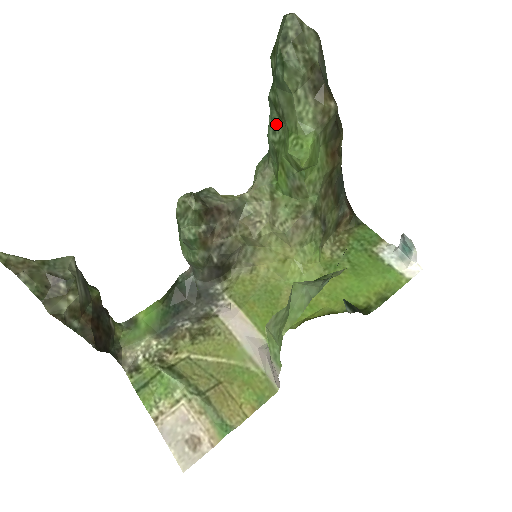
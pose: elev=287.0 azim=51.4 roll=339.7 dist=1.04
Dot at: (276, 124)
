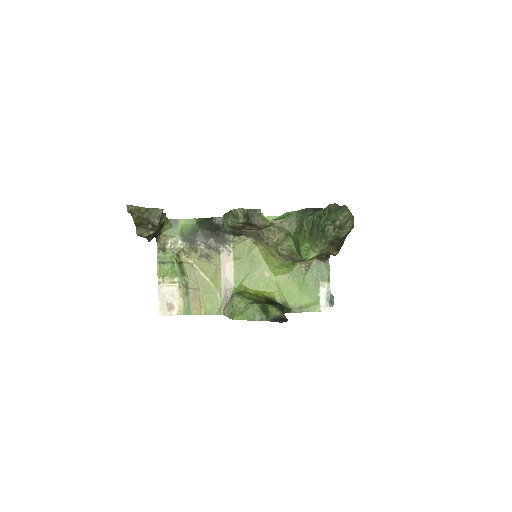
Dot at: (309, 226)
